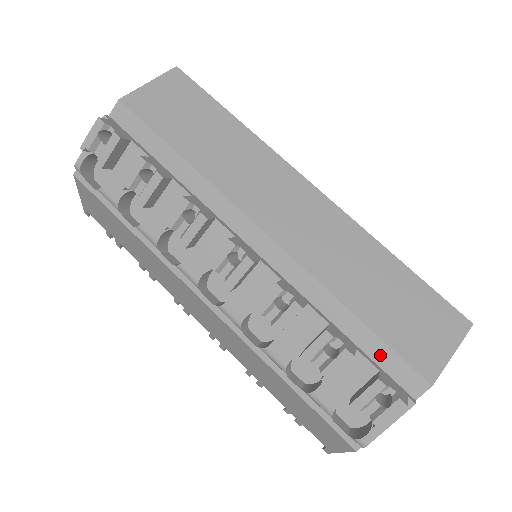
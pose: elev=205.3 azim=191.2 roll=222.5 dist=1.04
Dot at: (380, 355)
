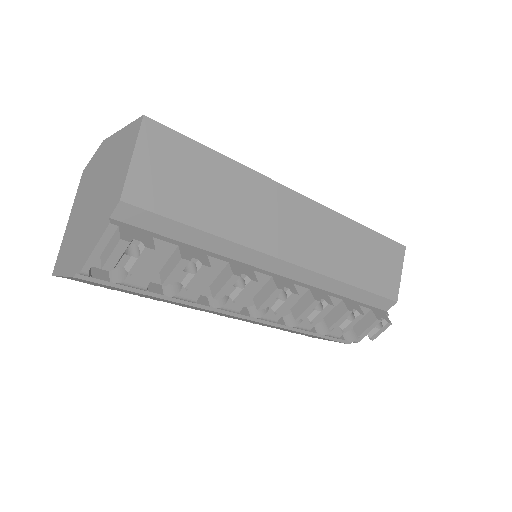
Dot at: (370, 300)
